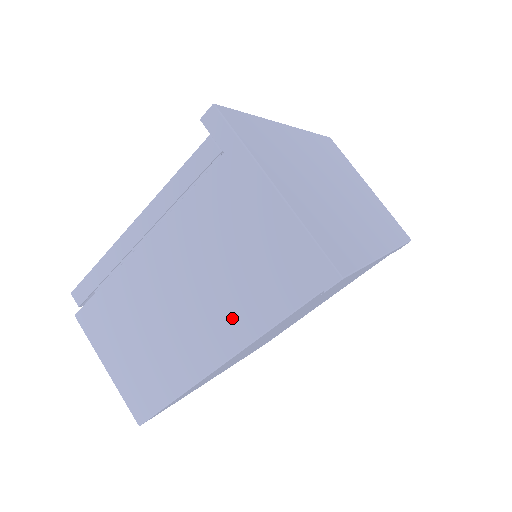
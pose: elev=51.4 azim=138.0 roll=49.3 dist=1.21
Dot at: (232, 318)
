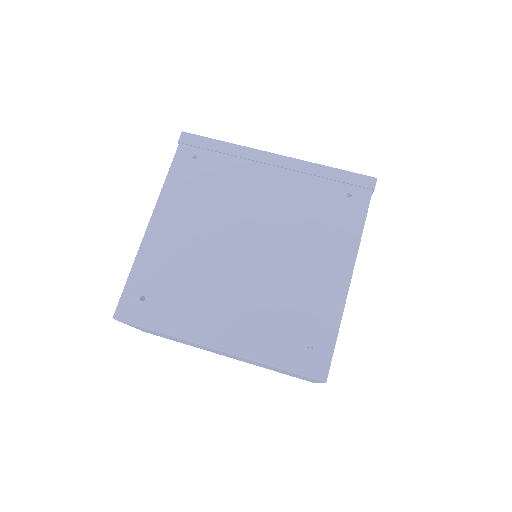
Dot at: occluded
